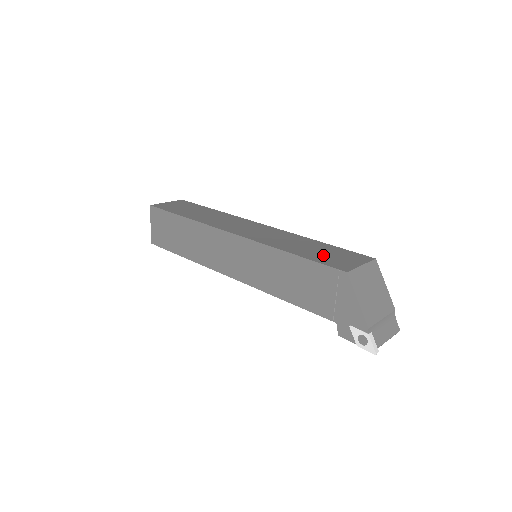
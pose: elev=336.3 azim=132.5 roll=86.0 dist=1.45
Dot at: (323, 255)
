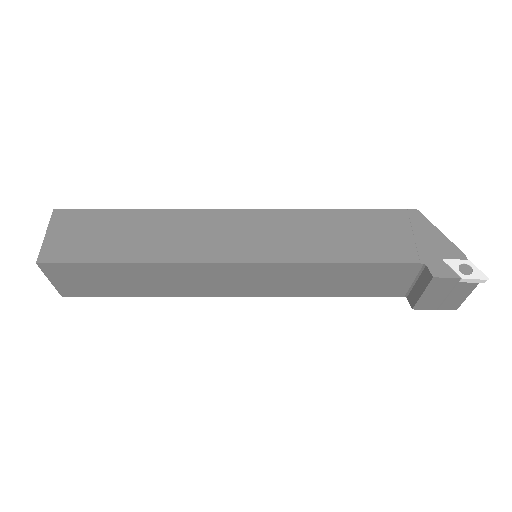
Dot at: occluded
